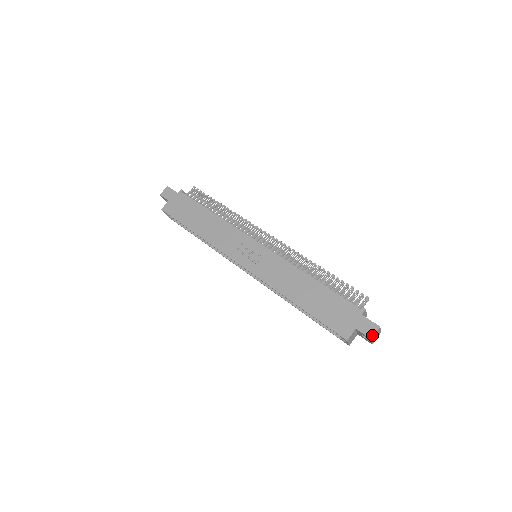
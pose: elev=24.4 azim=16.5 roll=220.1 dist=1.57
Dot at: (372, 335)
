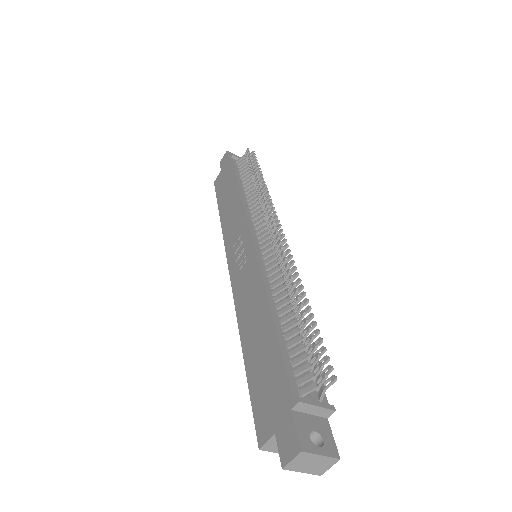
Dot at: (286, 461)
